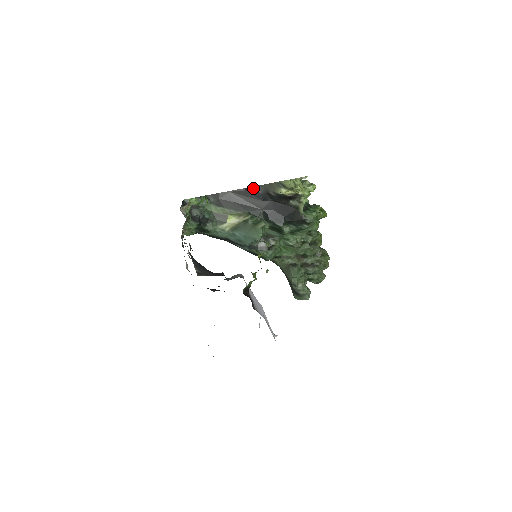
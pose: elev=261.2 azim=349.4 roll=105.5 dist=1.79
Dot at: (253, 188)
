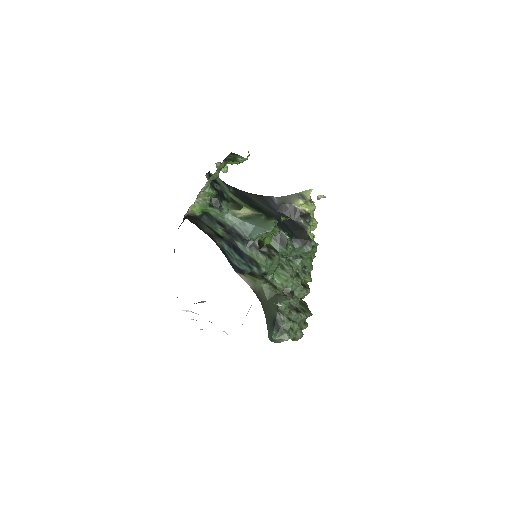
Dot at: (271, 197)
